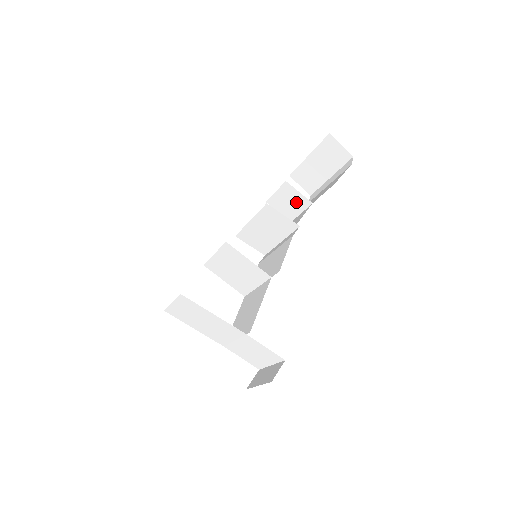
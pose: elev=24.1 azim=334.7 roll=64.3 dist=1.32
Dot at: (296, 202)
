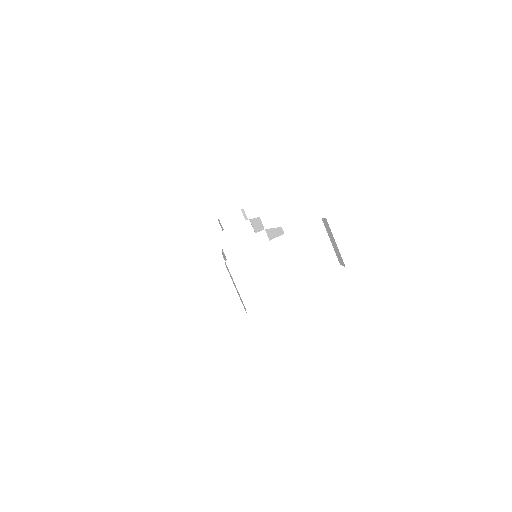
Dot at: occluded
